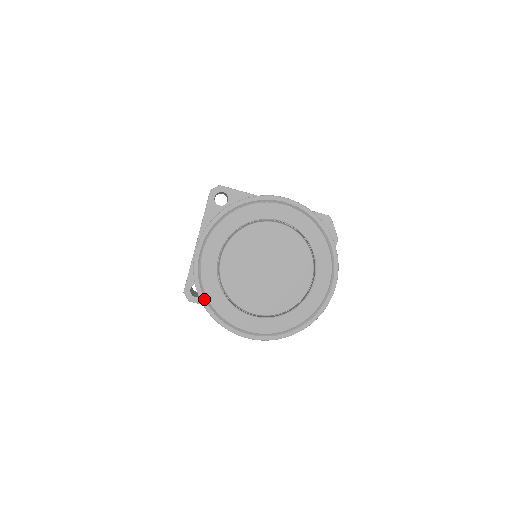
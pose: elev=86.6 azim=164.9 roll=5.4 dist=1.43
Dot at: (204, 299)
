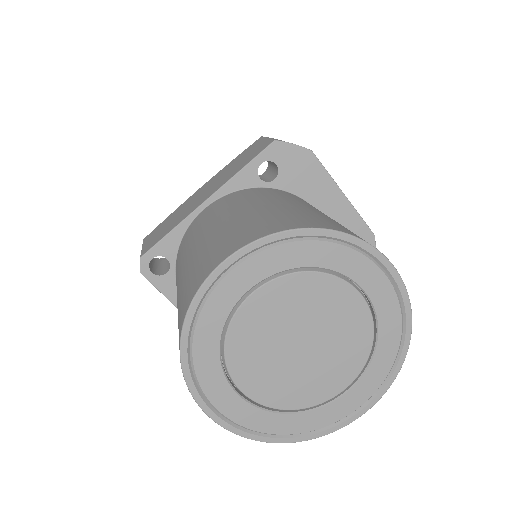
Dot at: (280, 439)
